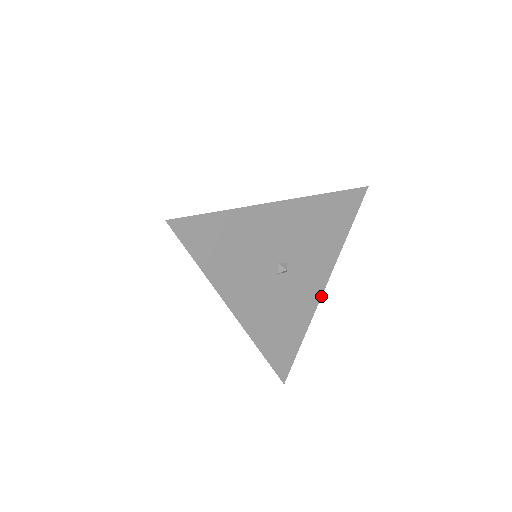
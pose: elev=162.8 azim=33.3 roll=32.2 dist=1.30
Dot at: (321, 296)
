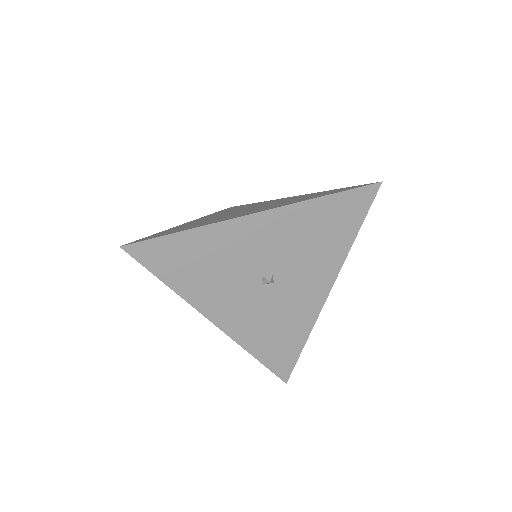
Dot at: (324, 303)
